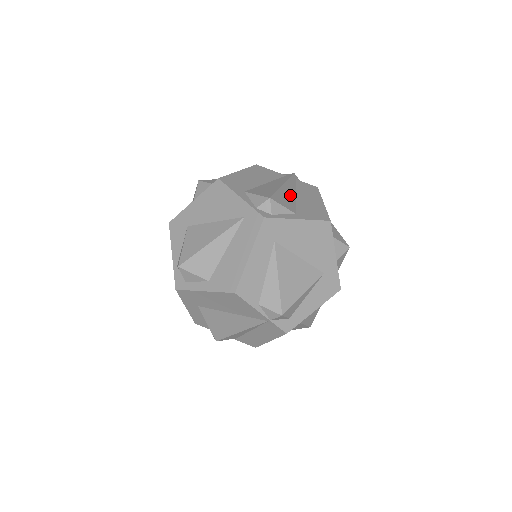
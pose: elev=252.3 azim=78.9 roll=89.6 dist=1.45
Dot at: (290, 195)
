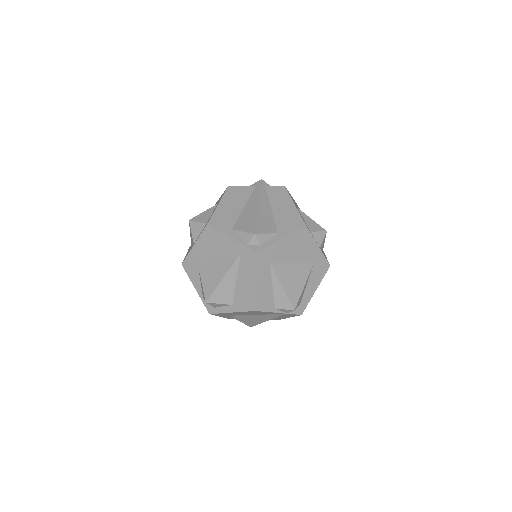
Dot at: (267, 213)
